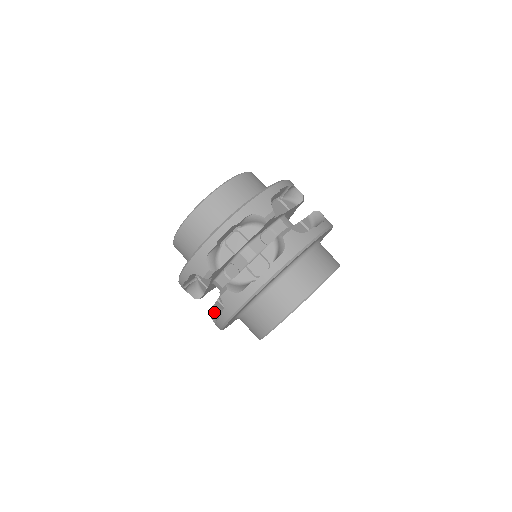
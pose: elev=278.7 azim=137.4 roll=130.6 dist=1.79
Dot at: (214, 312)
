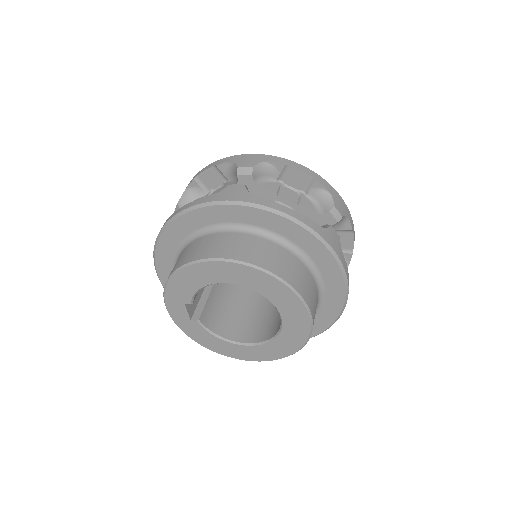
Dot at: occluded
